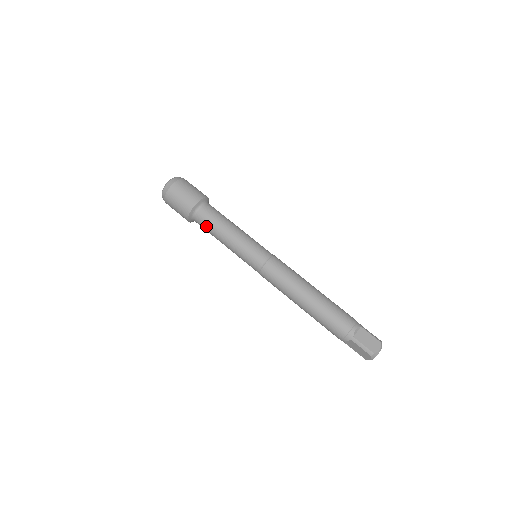
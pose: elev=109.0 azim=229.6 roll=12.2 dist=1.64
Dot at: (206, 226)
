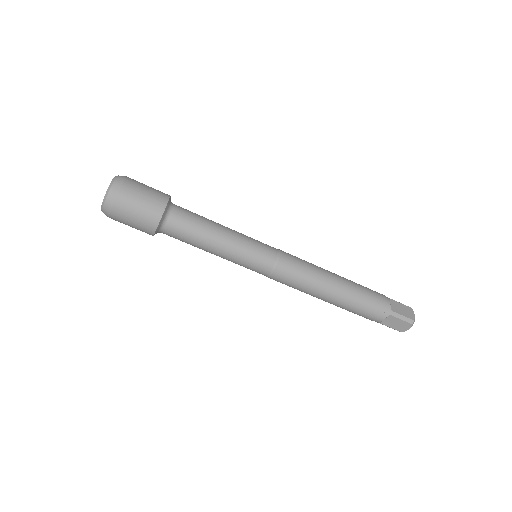
Dot at: occluded
